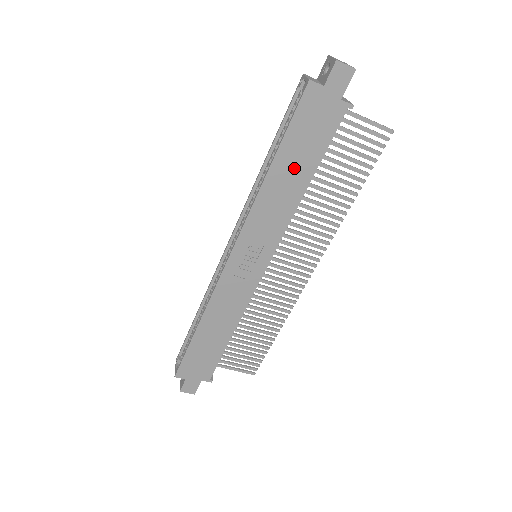
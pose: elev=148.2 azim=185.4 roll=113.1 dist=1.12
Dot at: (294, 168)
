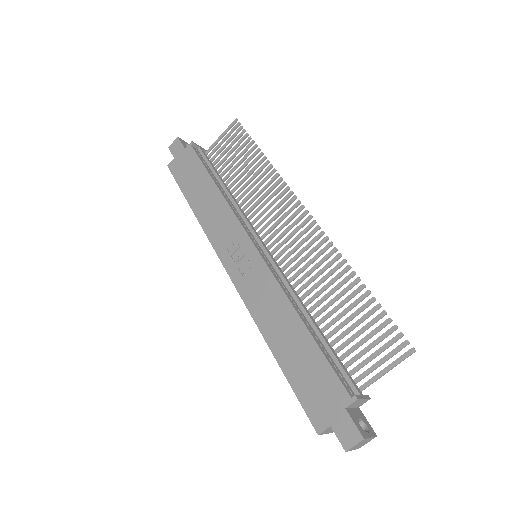
Dot at: (201, 191)
